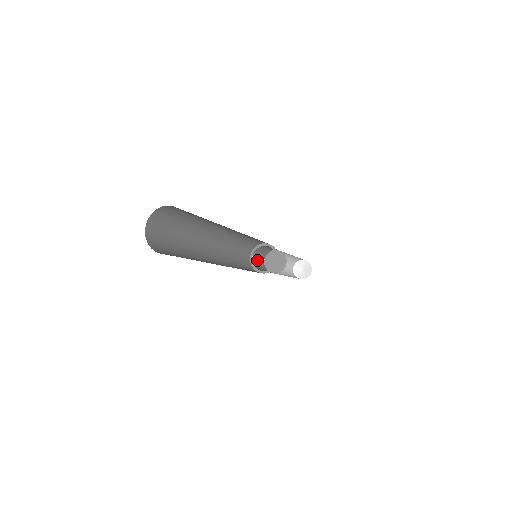
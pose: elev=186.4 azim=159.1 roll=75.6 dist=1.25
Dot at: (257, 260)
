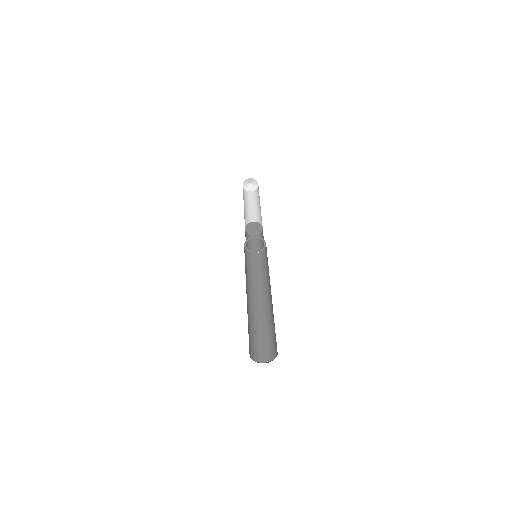
Dot at: occluded
